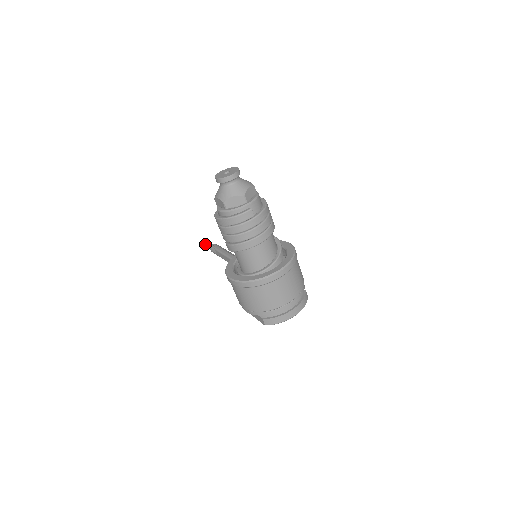
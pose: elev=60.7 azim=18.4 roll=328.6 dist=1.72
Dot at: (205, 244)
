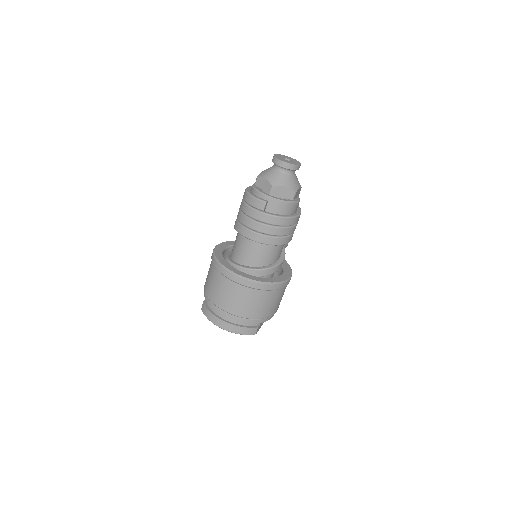
Dot at: occluded
